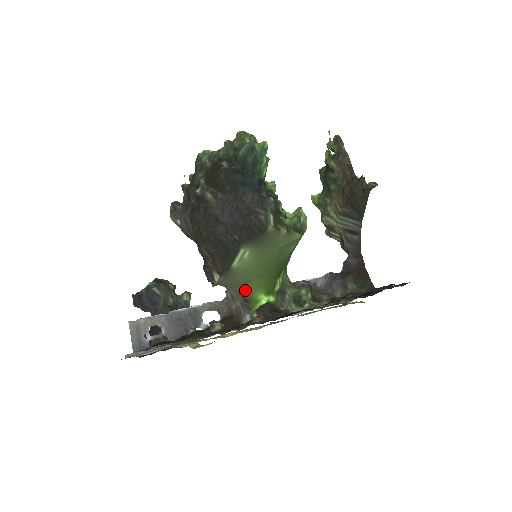
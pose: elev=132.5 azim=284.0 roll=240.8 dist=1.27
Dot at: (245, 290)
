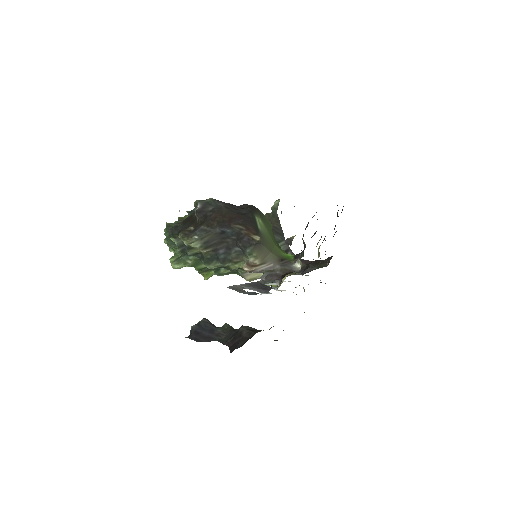
Dot at: (276, 253)
